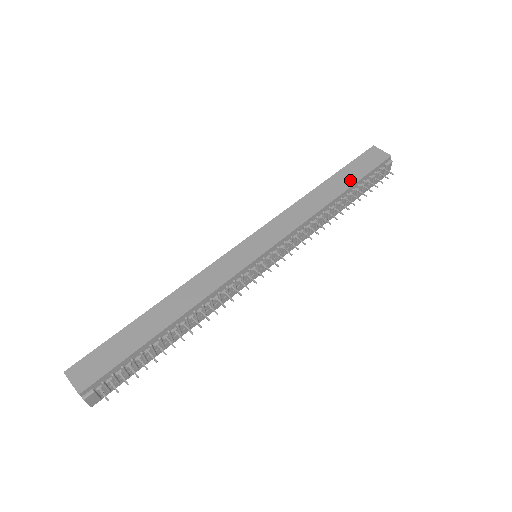
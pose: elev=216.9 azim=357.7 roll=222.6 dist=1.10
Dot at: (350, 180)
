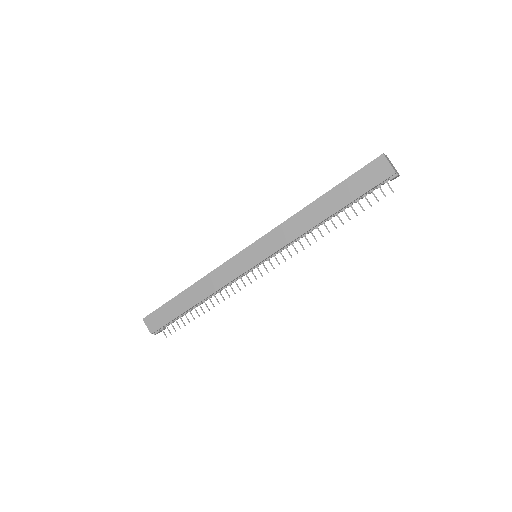
Dot at: (343, 200)
